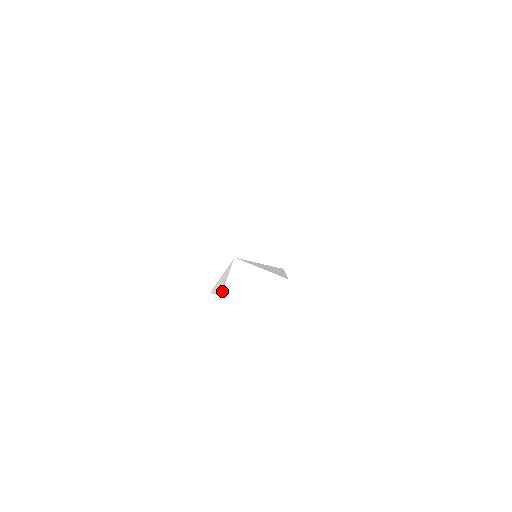
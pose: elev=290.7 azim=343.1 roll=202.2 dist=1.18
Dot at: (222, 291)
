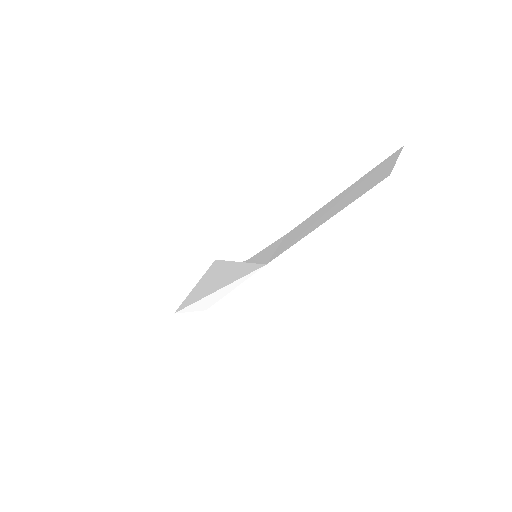
Dot at: (213, 303)
